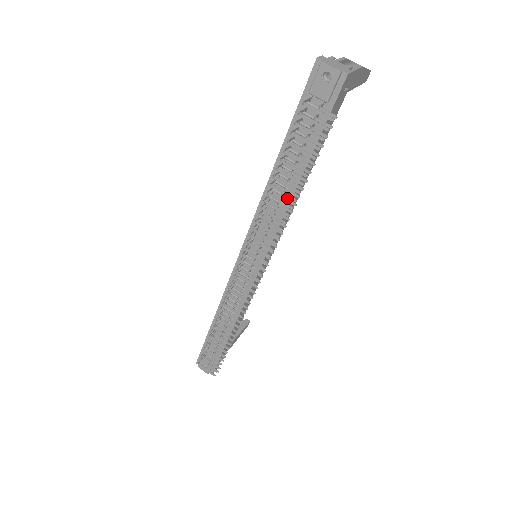
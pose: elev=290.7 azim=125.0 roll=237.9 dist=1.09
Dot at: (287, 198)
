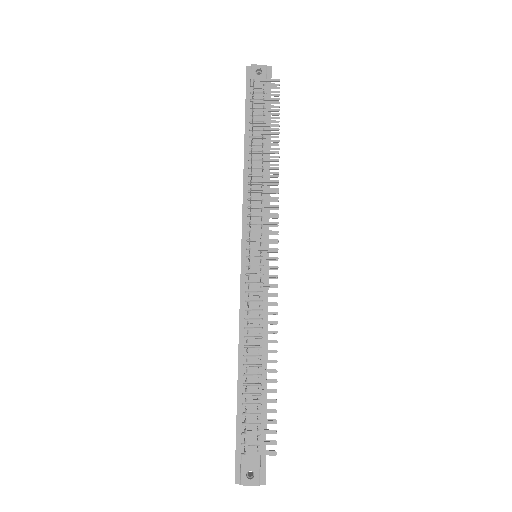
Dot at: (269, 159)
